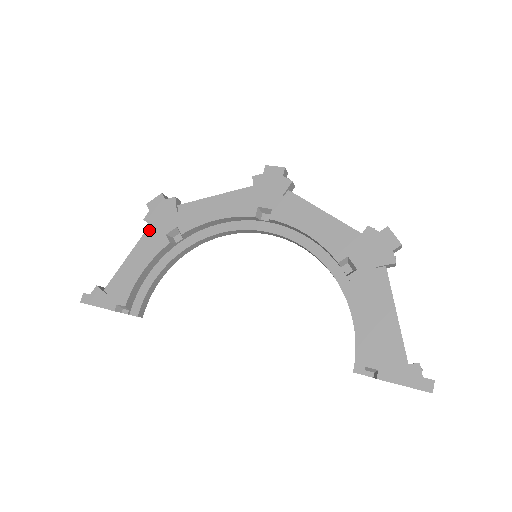
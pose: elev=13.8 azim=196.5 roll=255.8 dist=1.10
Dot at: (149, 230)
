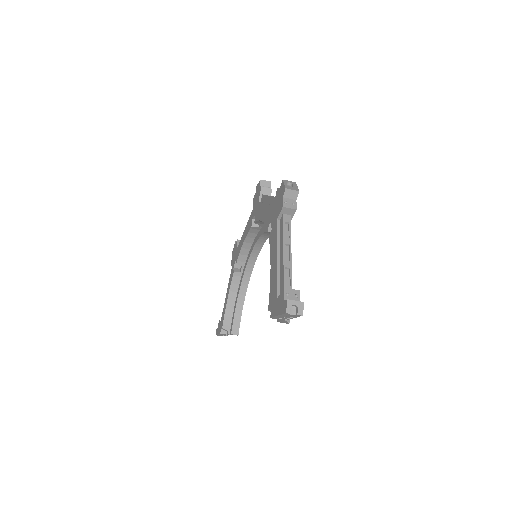
Dot at: occluded
